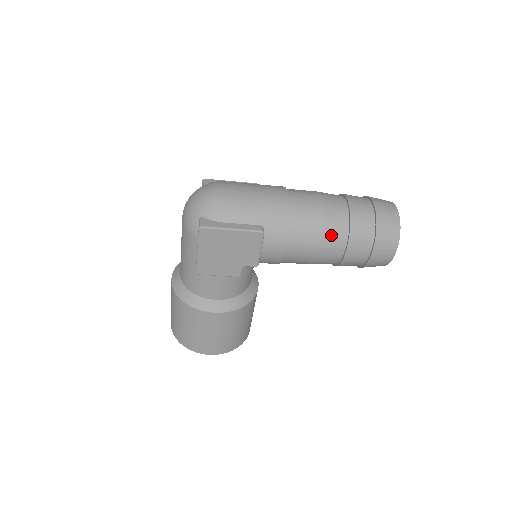
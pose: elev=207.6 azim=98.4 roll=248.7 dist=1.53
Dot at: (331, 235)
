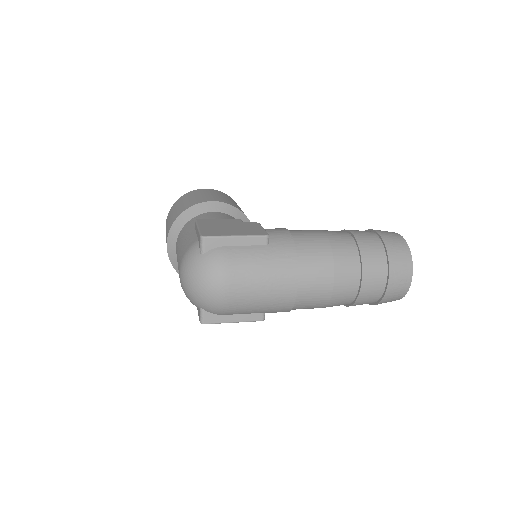
Dot at: occluded
